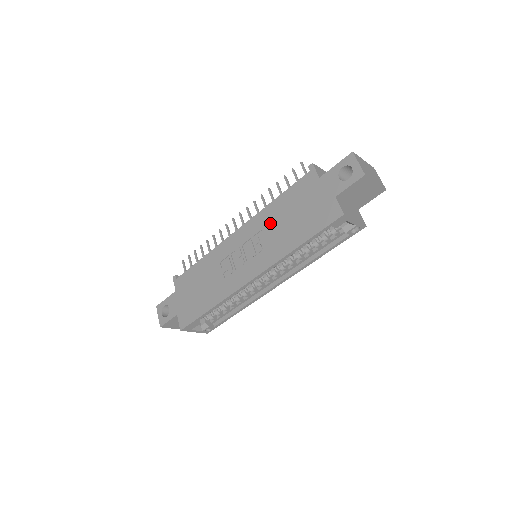
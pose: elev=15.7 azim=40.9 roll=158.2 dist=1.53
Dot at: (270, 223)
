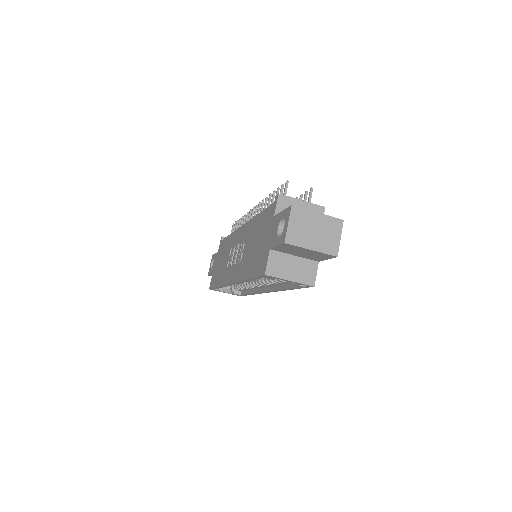
Dot at: (249, 237)
